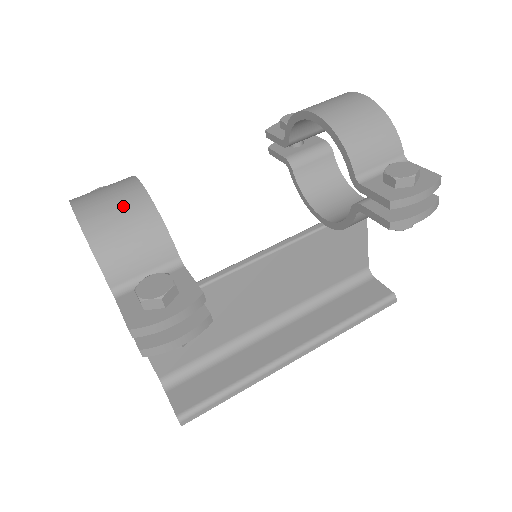
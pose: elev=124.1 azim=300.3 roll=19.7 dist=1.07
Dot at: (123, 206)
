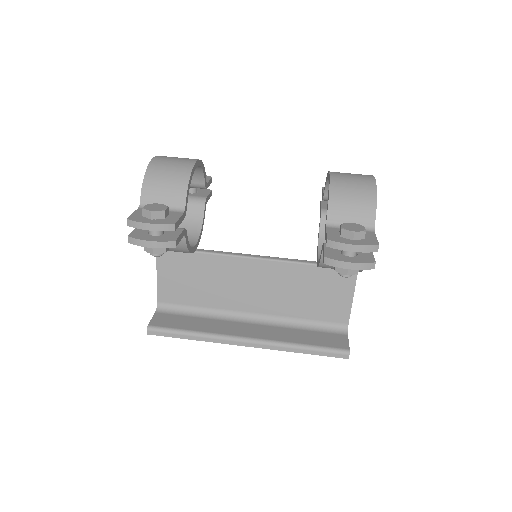
Dot at: (176, 166)
